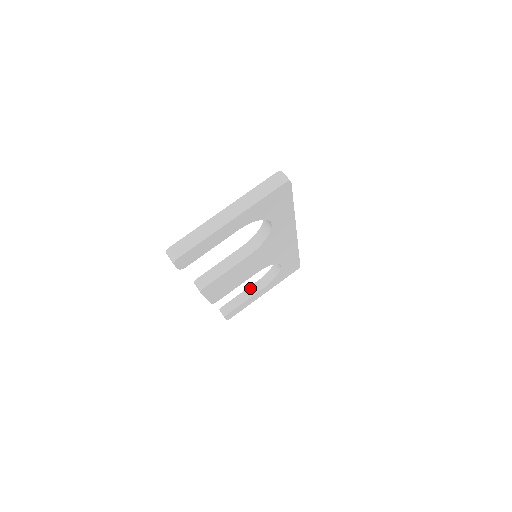
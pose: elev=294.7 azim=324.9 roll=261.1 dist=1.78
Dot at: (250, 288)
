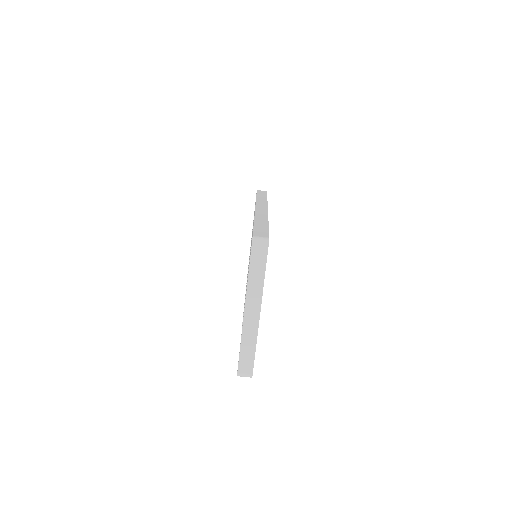
Dot at: occluded
